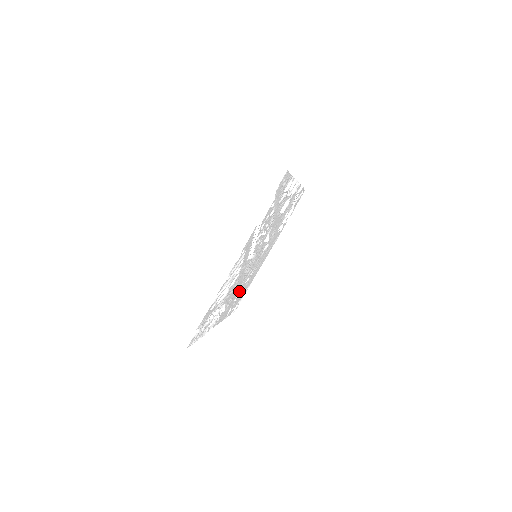
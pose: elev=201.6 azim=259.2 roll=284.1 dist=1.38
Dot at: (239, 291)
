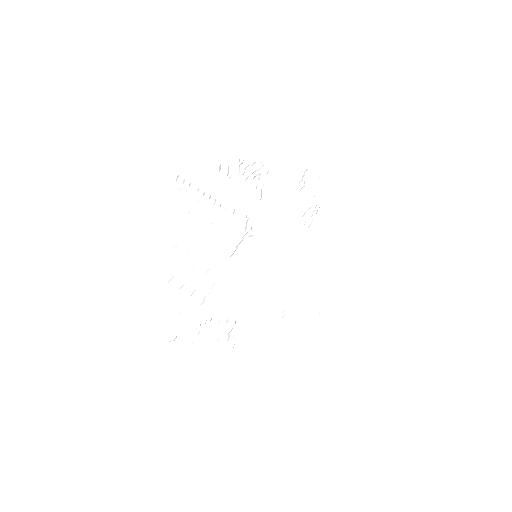
Dot at: (280, 305)
